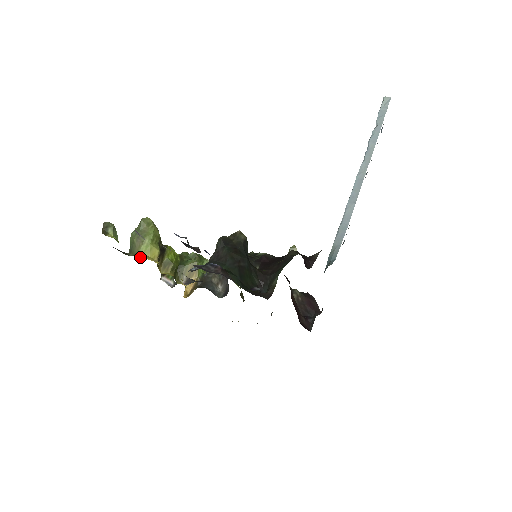
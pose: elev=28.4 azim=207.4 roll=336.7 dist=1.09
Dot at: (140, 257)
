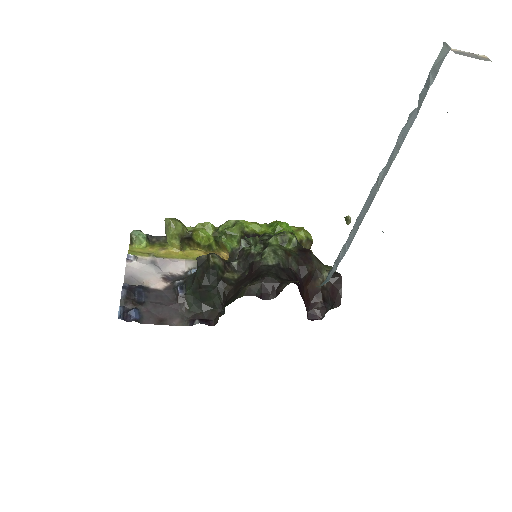
Dot at: occluded
